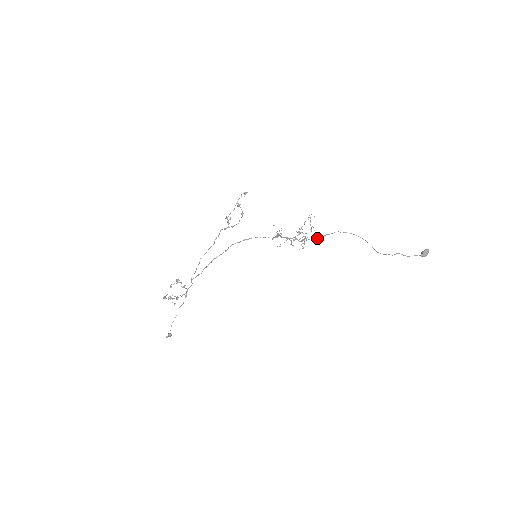
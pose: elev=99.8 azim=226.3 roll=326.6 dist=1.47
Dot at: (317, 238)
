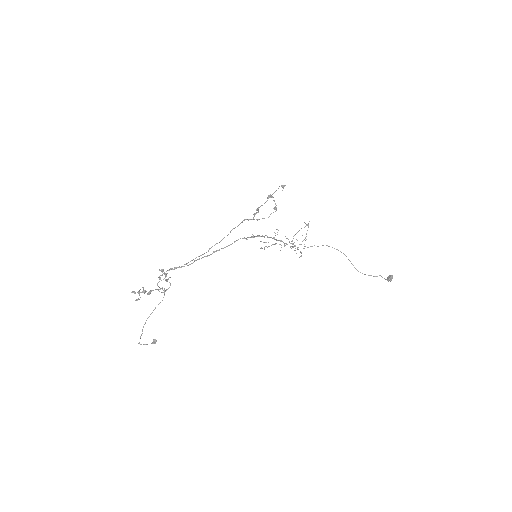
Dot at: occluded
